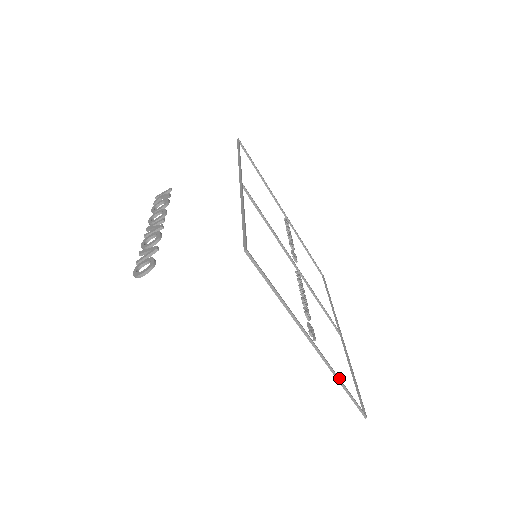
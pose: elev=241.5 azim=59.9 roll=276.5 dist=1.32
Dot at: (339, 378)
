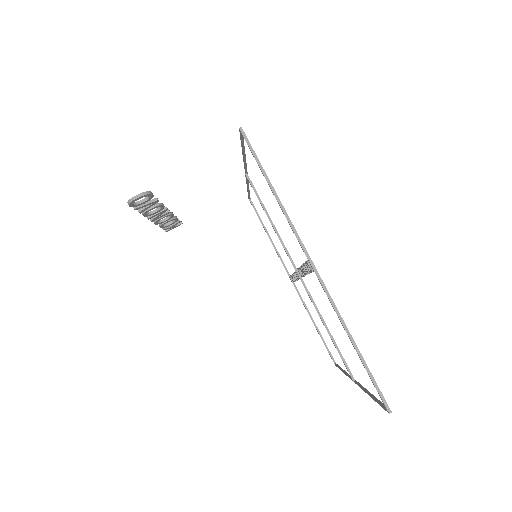
Dot at: (345, 325)
